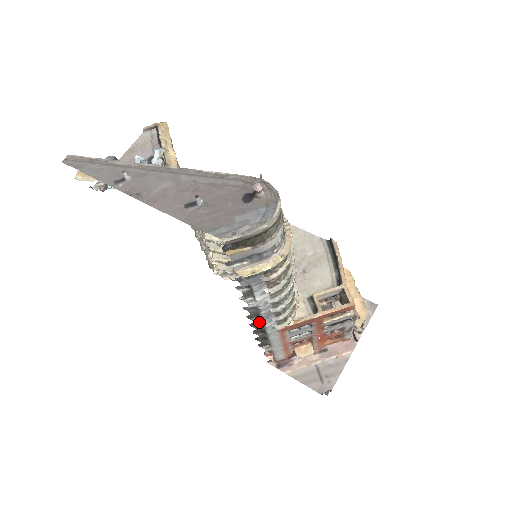
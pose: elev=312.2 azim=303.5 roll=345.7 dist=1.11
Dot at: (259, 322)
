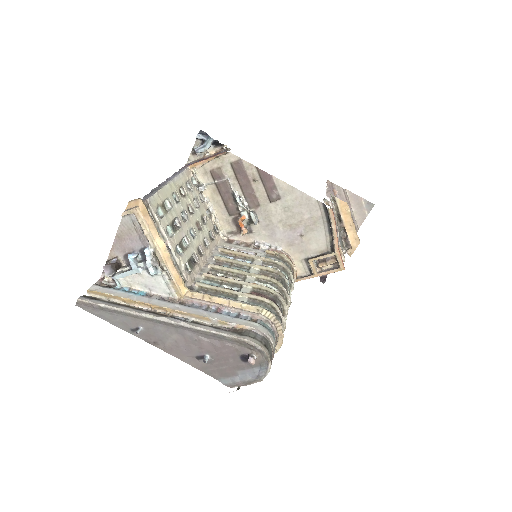
Dot at: occluded
